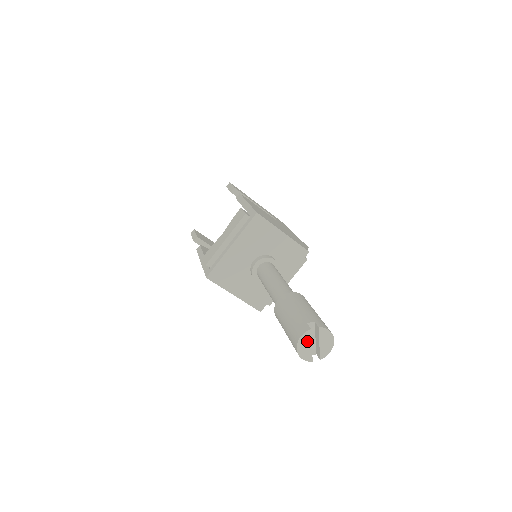
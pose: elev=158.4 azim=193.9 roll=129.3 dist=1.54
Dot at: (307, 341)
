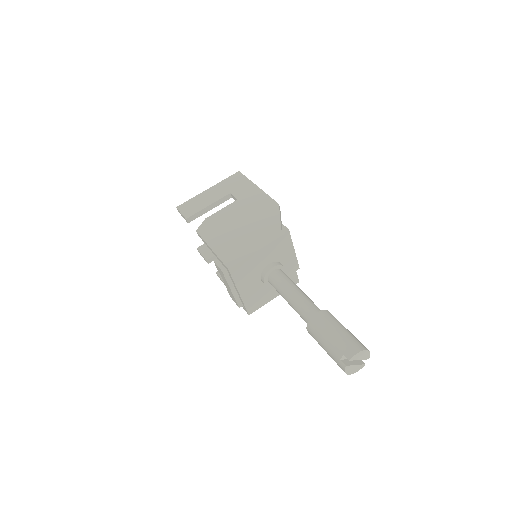
Dot at: (351, 368)
